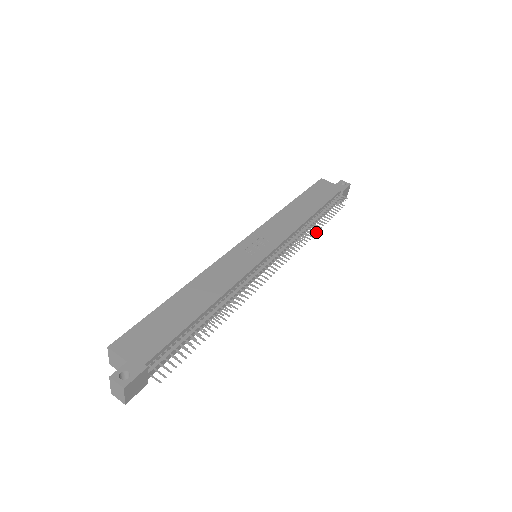
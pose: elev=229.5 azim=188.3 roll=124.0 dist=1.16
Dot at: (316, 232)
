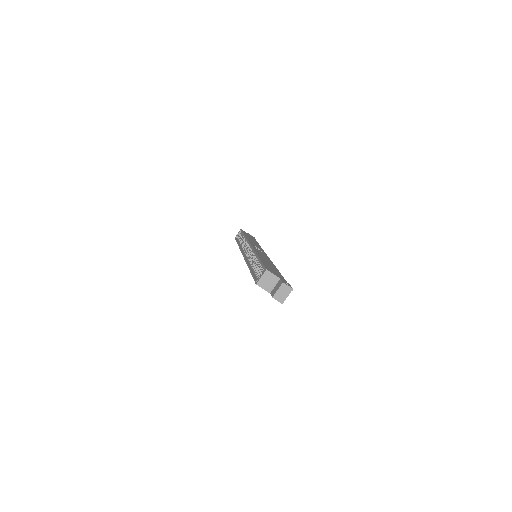
Dot at: occluded
